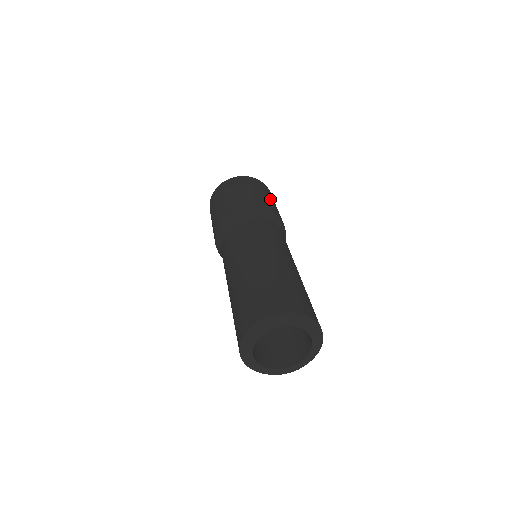
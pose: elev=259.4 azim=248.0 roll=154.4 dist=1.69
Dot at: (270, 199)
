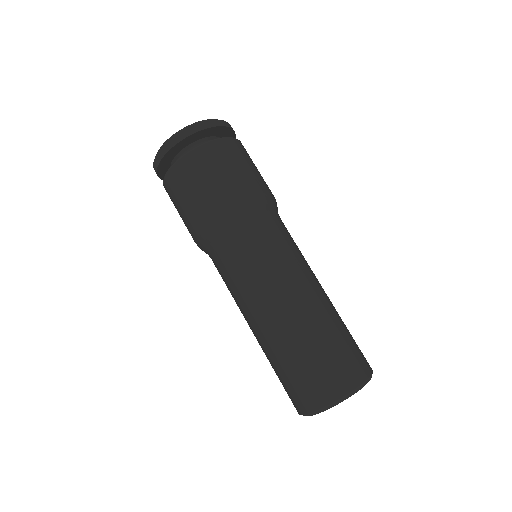
Dot at: (250, 161)
